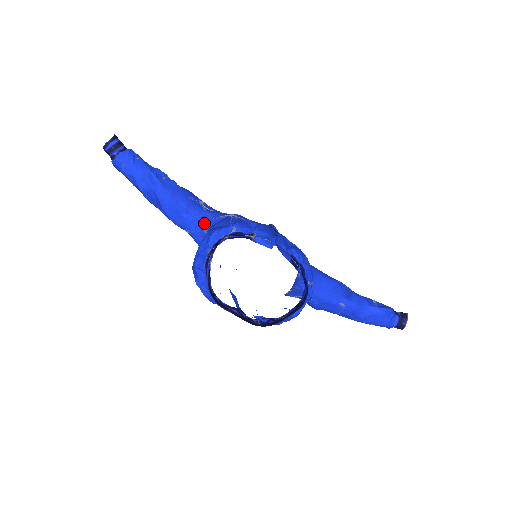
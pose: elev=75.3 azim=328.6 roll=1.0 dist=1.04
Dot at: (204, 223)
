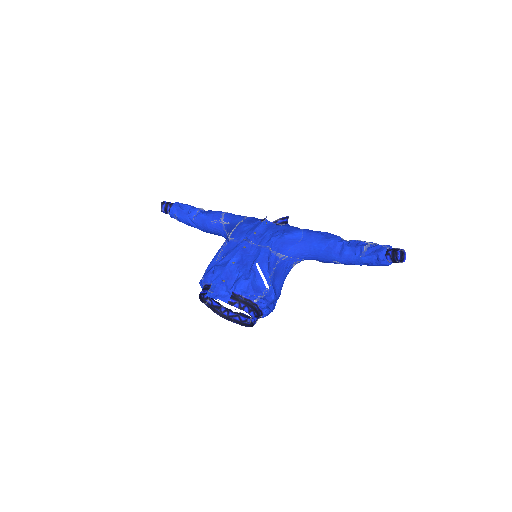
Dot at: occluded
